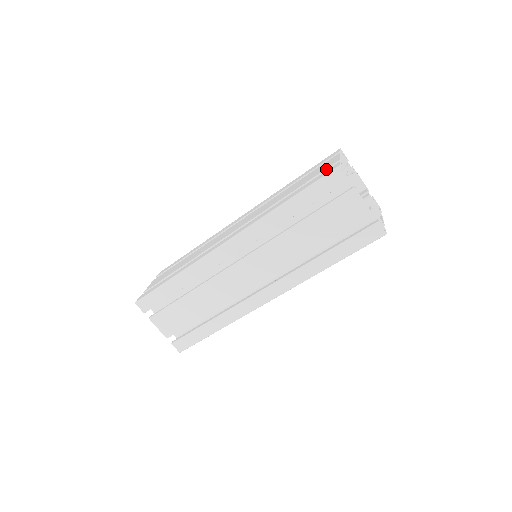
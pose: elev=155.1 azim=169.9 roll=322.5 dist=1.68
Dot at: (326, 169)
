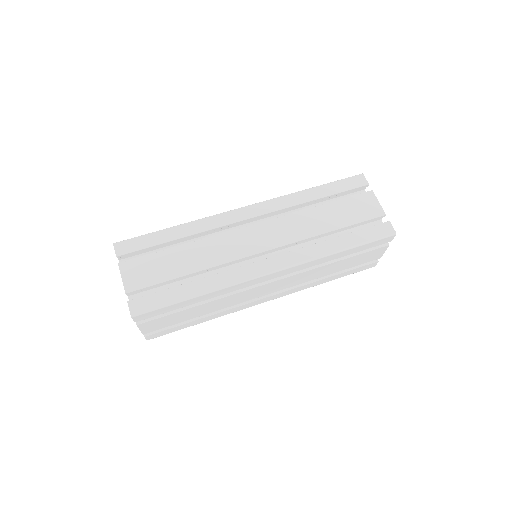
Dot at: occluded
